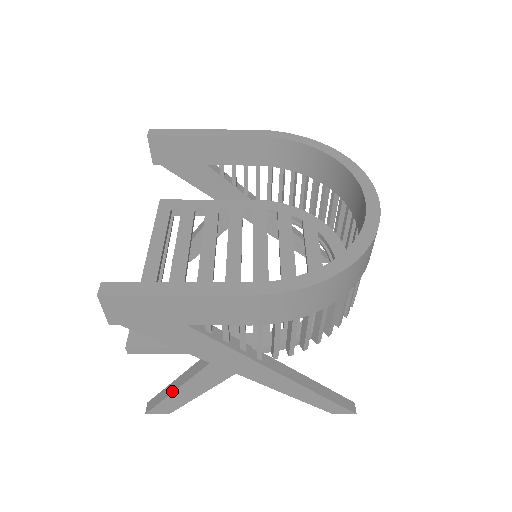
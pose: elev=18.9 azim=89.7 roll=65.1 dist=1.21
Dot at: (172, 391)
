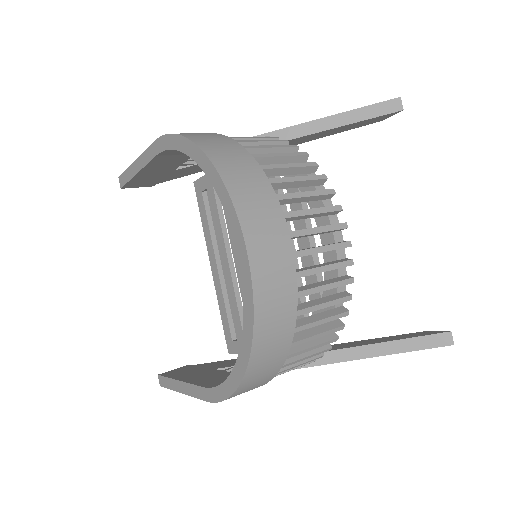
Dot at: occluded
